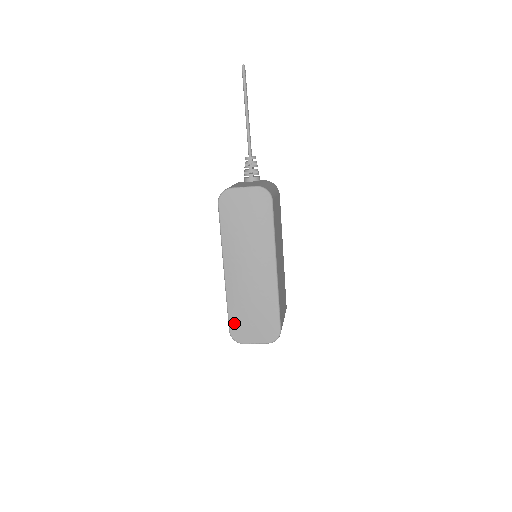
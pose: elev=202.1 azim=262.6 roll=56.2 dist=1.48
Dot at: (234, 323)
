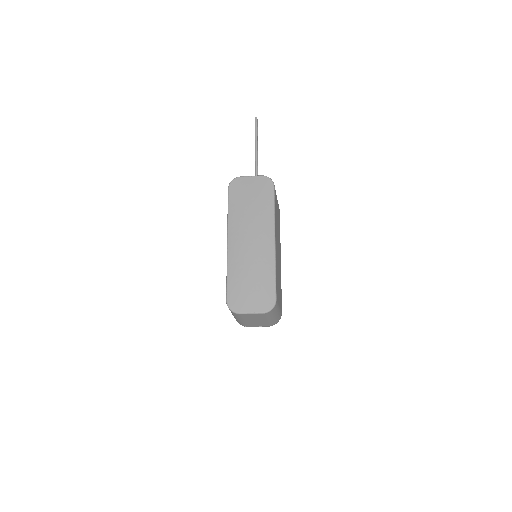
Dot at: (232, 291)
